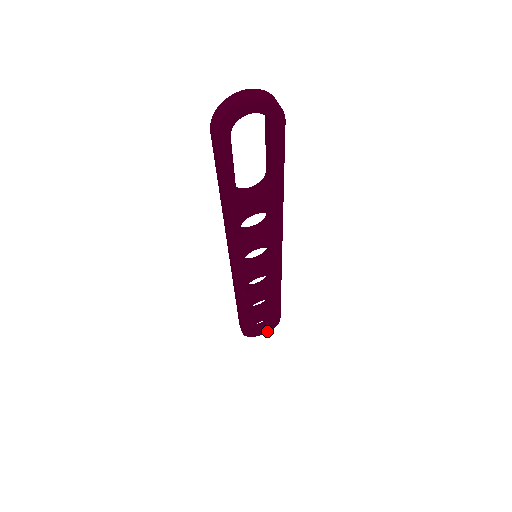
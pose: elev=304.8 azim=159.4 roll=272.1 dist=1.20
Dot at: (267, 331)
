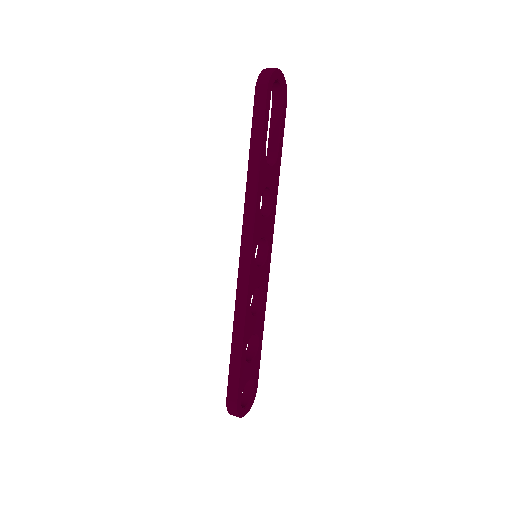
Dot at: (248, 409)
